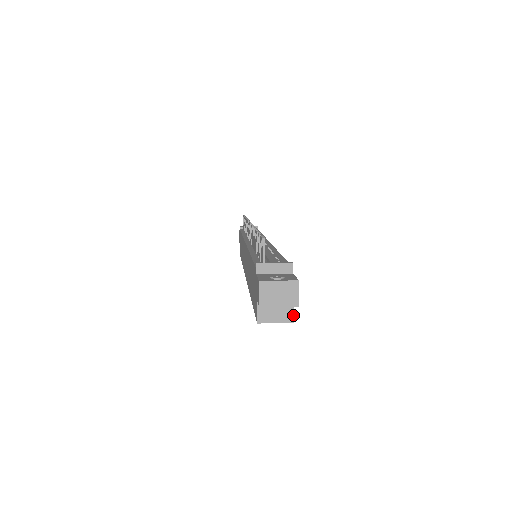
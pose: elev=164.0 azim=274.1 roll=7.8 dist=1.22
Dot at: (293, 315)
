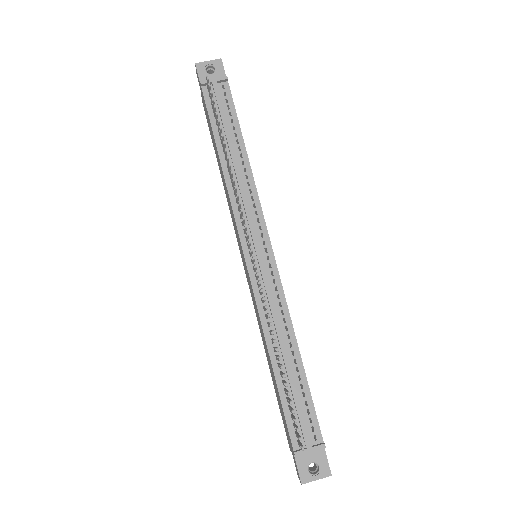
Dot at: occluded
